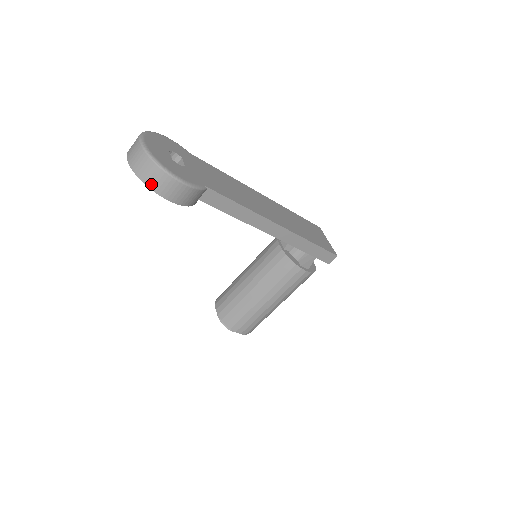
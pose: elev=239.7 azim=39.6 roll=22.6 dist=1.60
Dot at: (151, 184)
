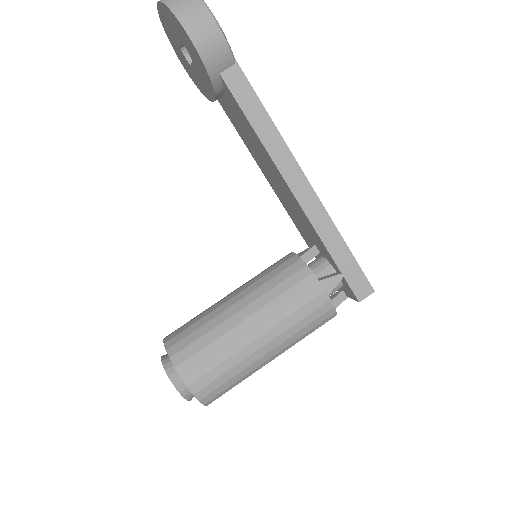
Dot at: (175, 6)
